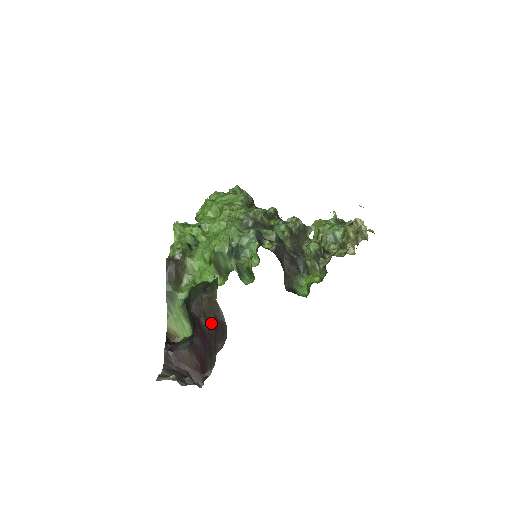
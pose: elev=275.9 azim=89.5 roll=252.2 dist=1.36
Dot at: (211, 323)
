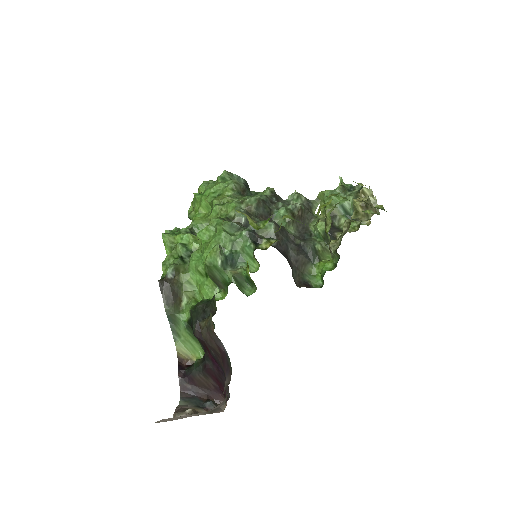
Dot at: (216, 351)
